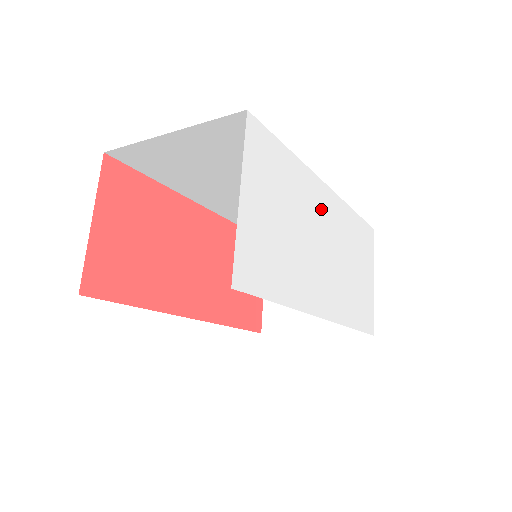
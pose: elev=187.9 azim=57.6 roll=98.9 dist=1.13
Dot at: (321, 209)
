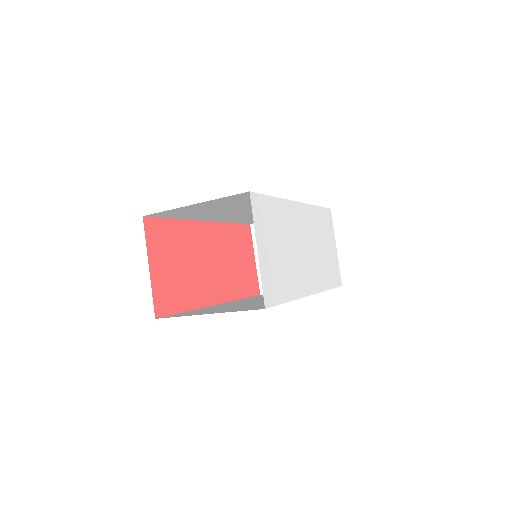
Dot at: (298, 222)
